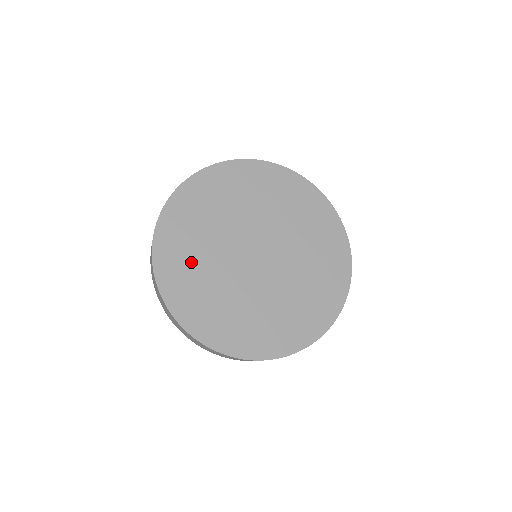
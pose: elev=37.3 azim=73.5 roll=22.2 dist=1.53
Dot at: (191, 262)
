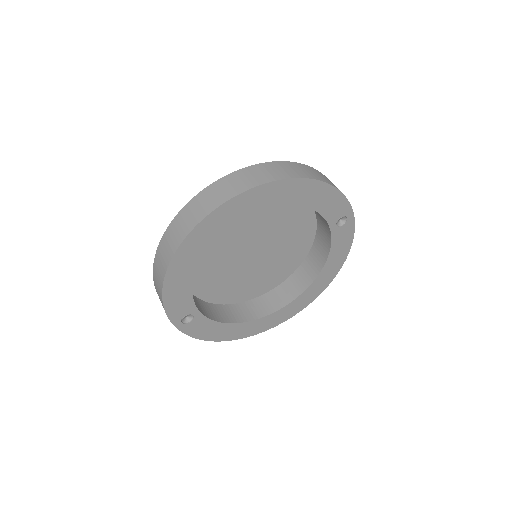
Dot at: occluded
